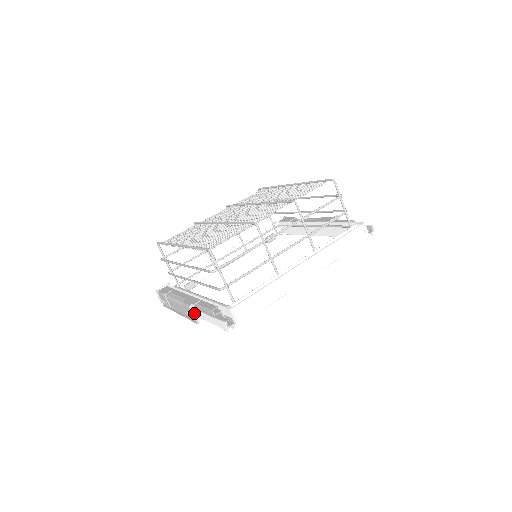
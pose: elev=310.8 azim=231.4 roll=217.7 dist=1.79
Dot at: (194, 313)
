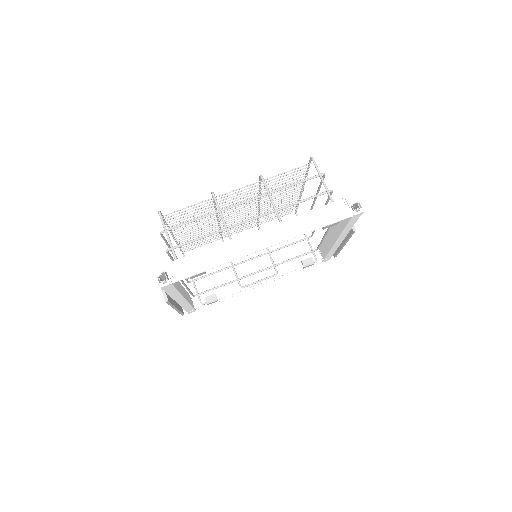
Dot at: occluded
